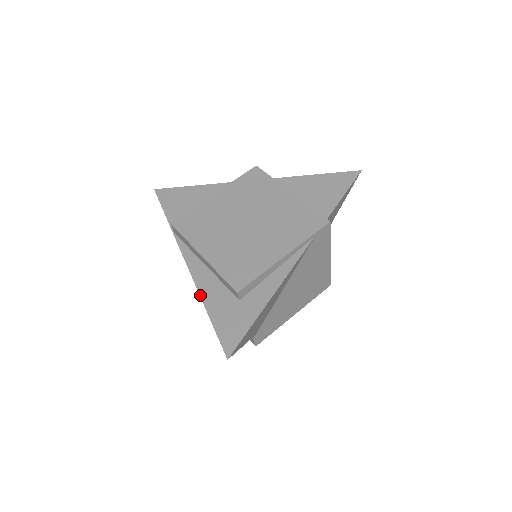
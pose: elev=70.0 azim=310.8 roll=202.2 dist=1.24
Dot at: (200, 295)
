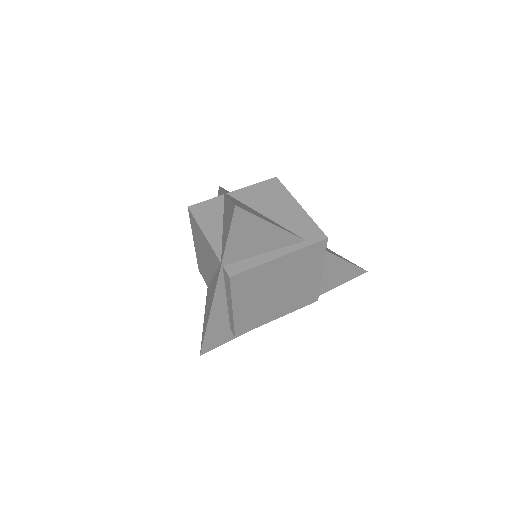
Dot at: (209, 320)
